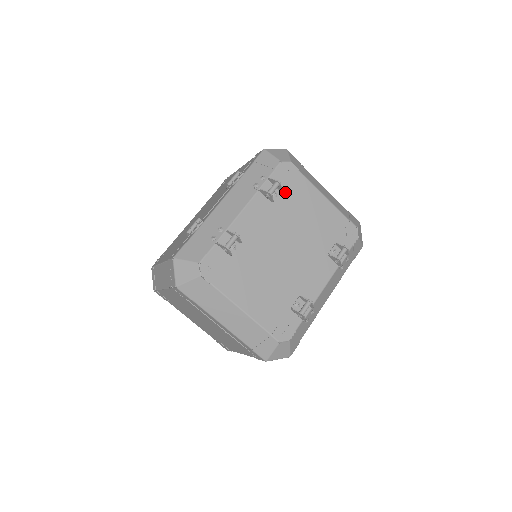
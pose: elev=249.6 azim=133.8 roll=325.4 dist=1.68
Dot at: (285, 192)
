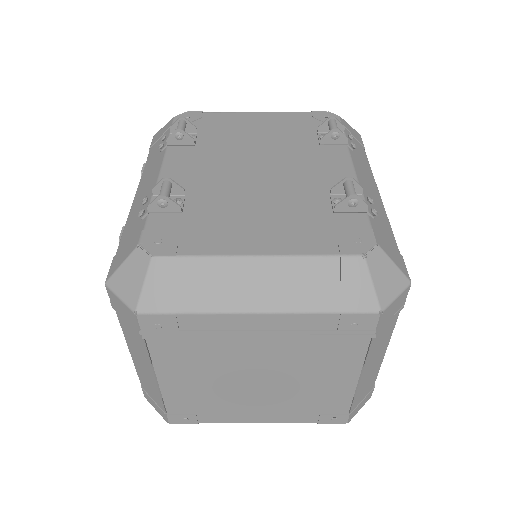
Dot at: (204, 132)
